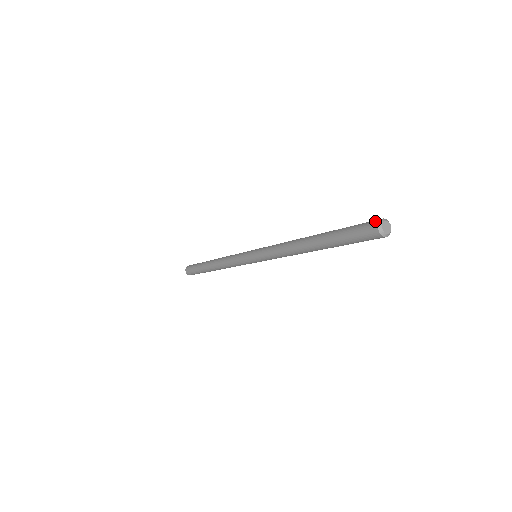
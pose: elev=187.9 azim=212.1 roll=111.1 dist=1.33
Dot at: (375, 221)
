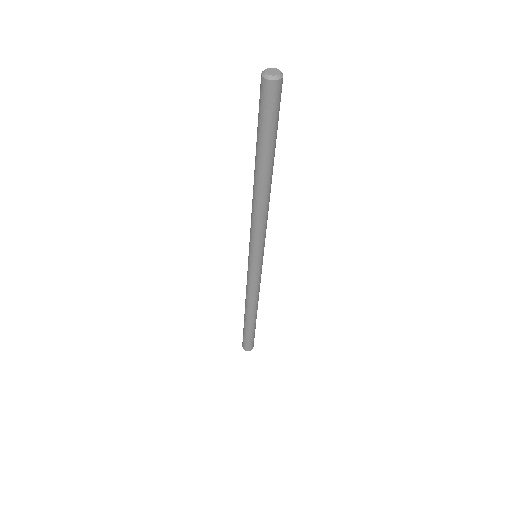
Dot at: occluded
